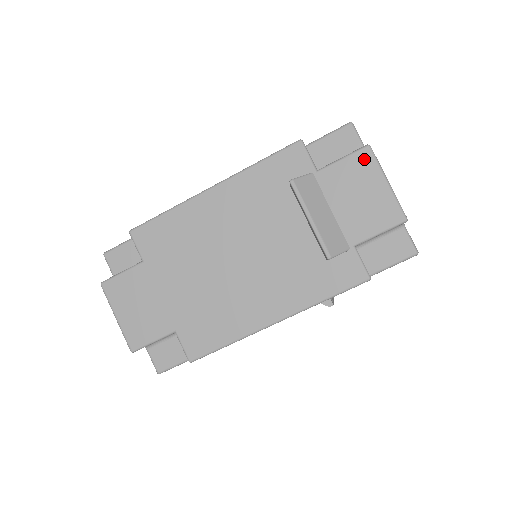
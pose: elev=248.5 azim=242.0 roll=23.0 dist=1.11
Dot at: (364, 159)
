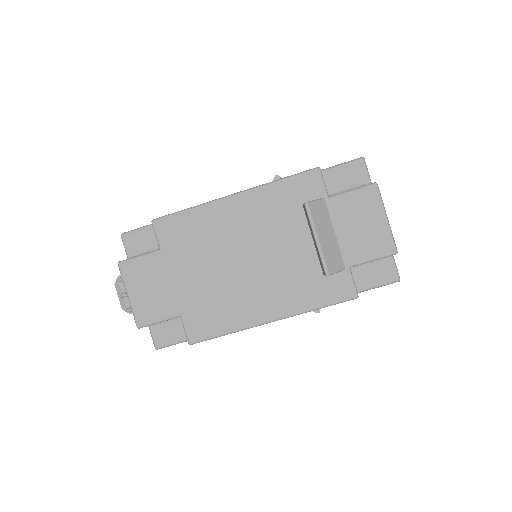
Dot at: (370, 194)
